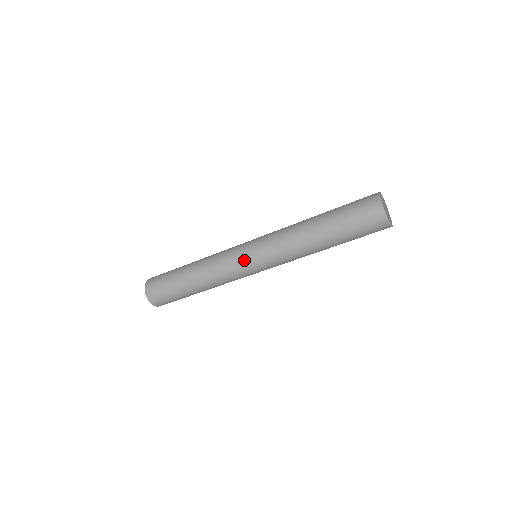
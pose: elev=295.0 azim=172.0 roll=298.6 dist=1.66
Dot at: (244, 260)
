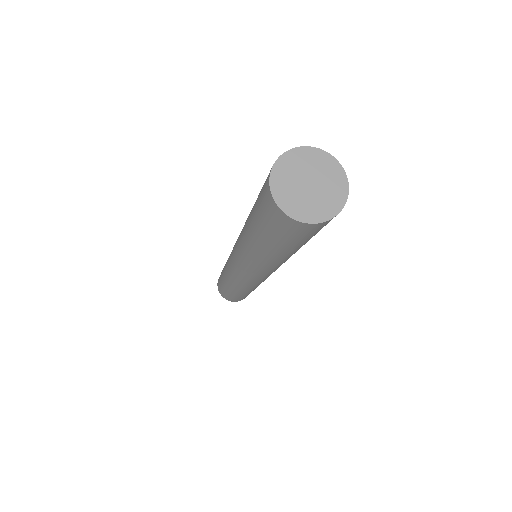
Dot at: (238, 274)
